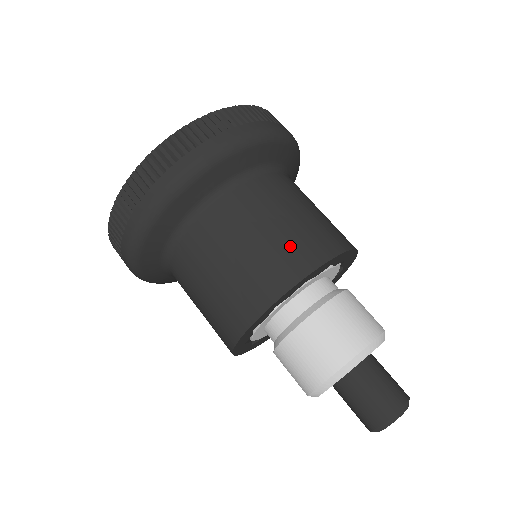
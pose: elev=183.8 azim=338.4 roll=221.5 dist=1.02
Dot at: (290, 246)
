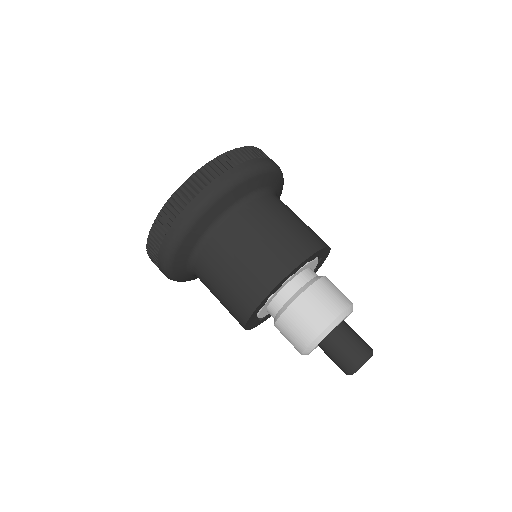
Dot at: (312, 231)
